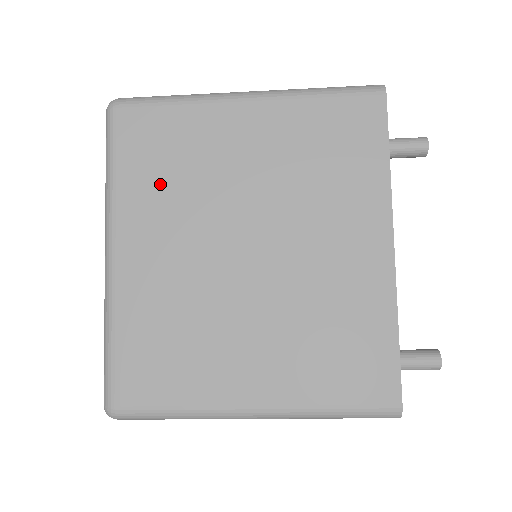
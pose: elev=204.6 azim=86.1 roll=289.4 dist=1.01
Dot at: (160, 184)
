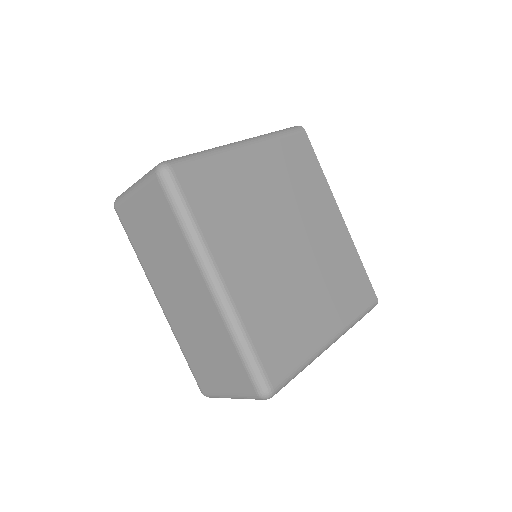
Dot at: (227, 220)
